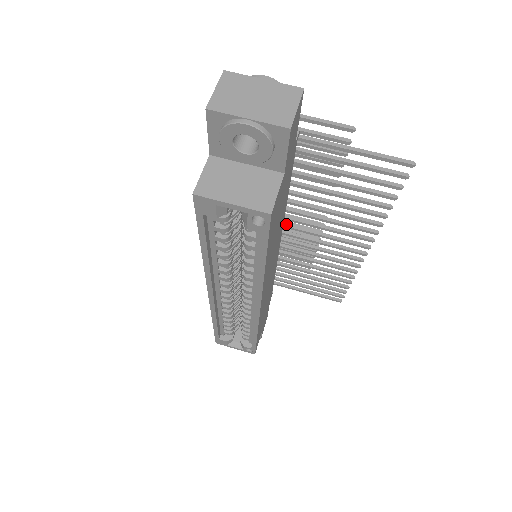
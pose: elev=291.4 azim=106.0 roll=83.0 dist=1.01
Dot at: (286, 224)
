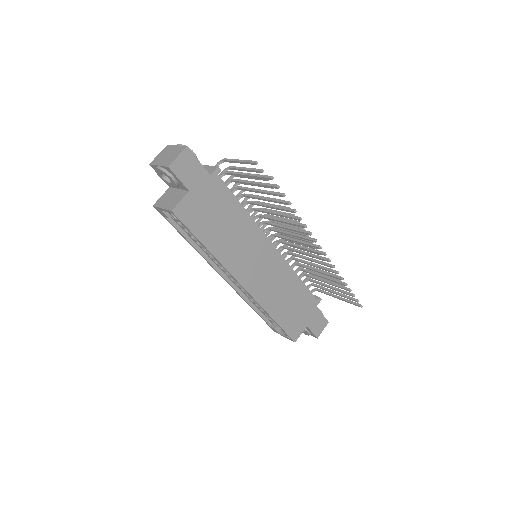
Dot at: (277, 235)
